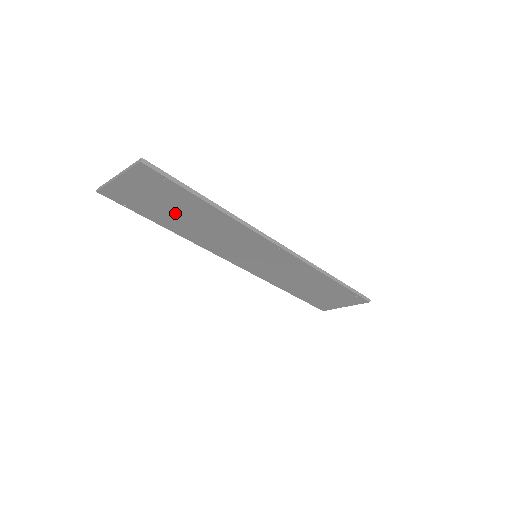
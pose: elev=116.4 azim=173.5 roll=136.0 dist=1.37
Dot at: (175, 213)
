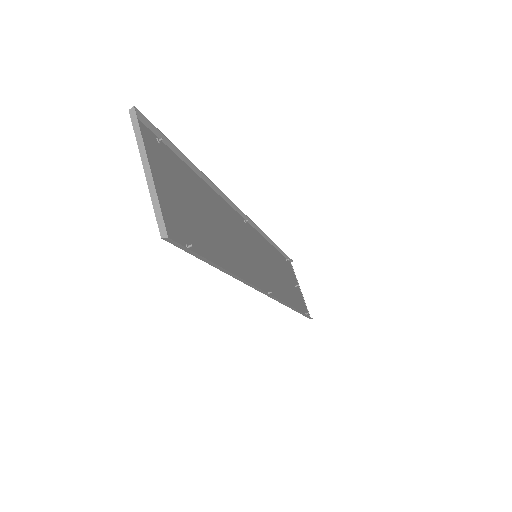
Dot at: (200, 208)
